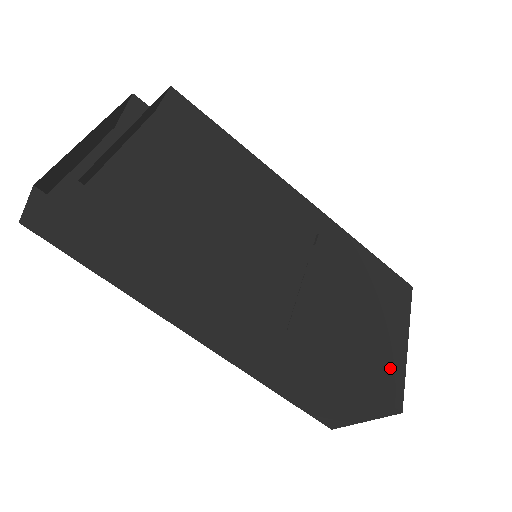
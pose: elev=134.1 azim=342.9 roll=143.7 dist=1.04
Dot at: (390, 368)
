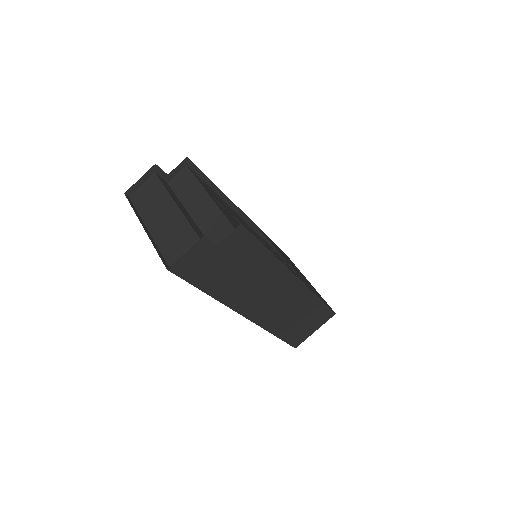
Dot at: (320, 296)
